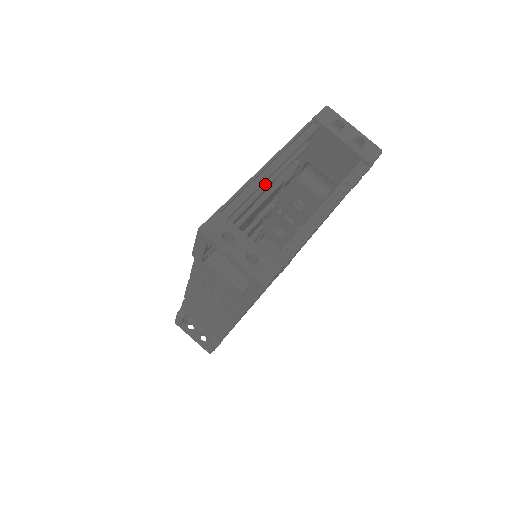
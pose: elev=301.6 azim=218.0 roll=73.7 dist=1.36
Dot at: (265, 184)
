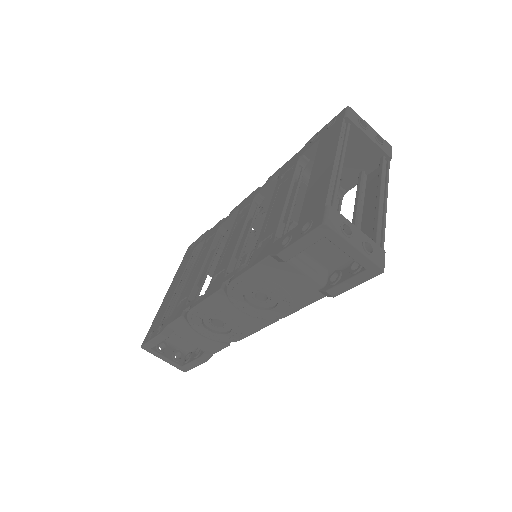
Dot at: occluded
